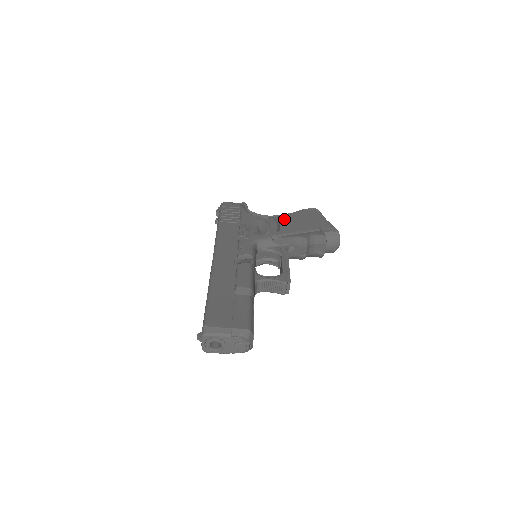
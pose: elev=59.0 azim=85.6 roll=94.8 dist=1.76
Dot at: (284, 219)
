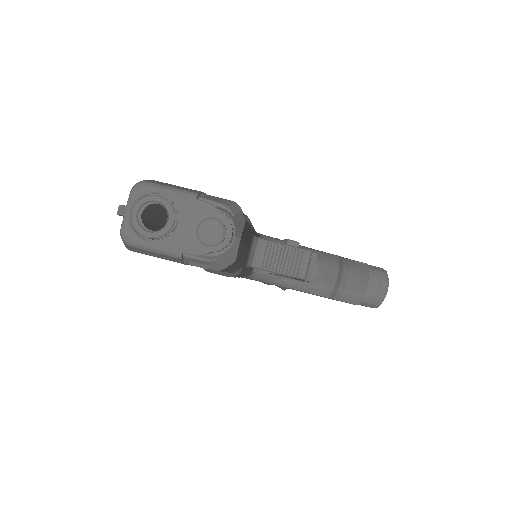
Dot at: occluded
